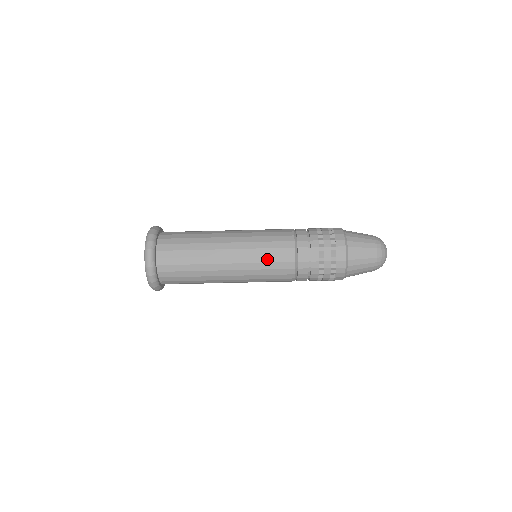
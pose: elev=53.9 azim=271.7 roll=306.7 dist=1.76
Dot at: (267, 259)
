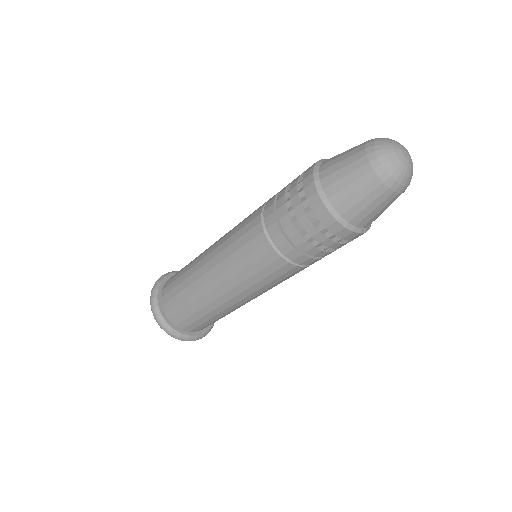
Dot at: (274, 283)
